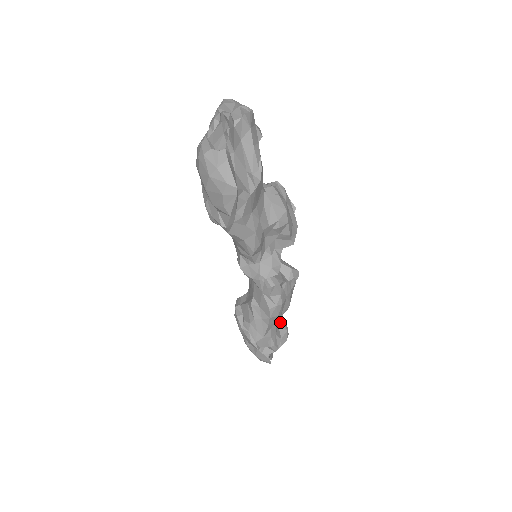
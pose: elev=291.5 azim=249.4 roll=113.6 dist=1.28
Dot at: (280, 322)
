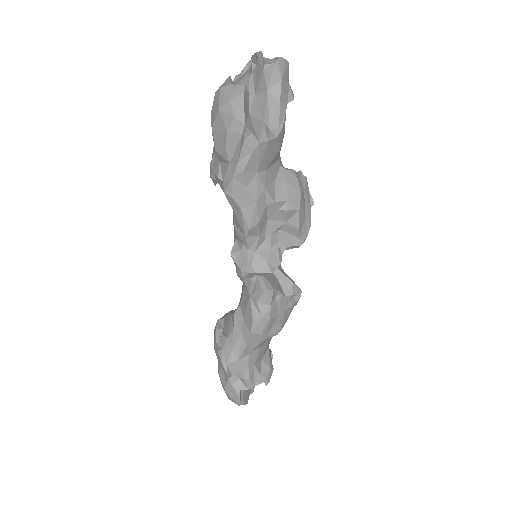
Dot at: (265, 356)
